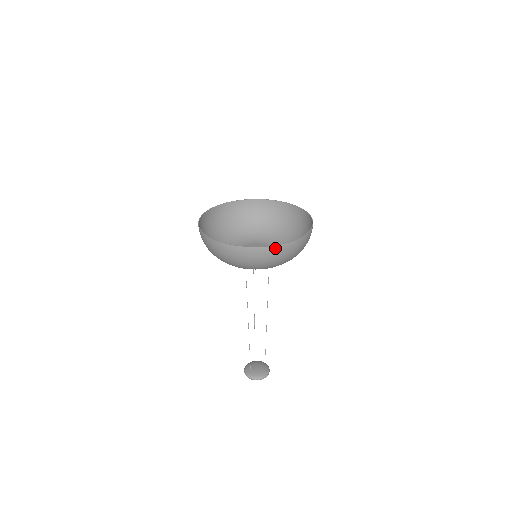
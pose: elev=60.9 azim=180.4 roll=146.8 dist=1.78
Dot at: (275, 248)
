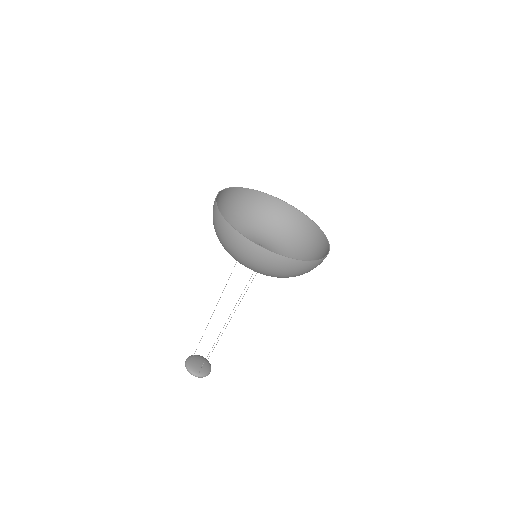
Dot at: occluded
